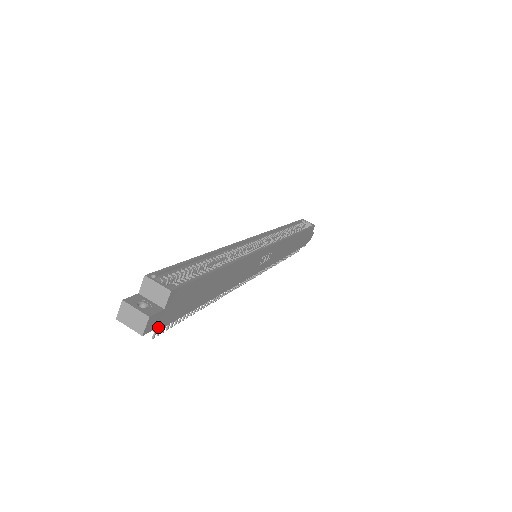
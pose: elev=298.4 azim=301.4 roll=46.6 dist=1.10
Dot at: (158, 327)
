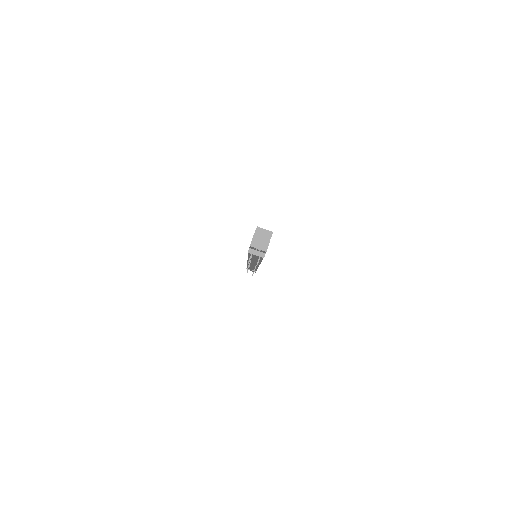
Dot at: (264, 254)
